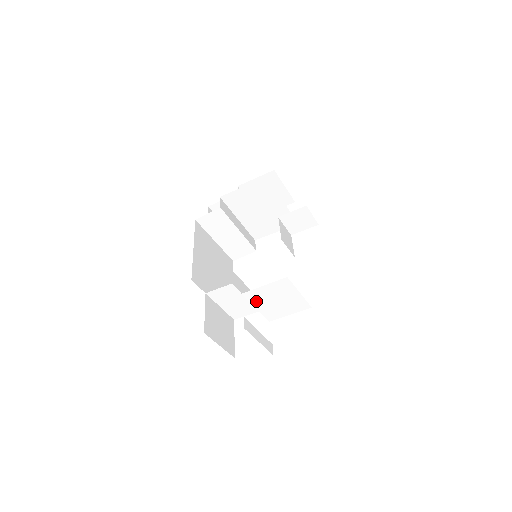
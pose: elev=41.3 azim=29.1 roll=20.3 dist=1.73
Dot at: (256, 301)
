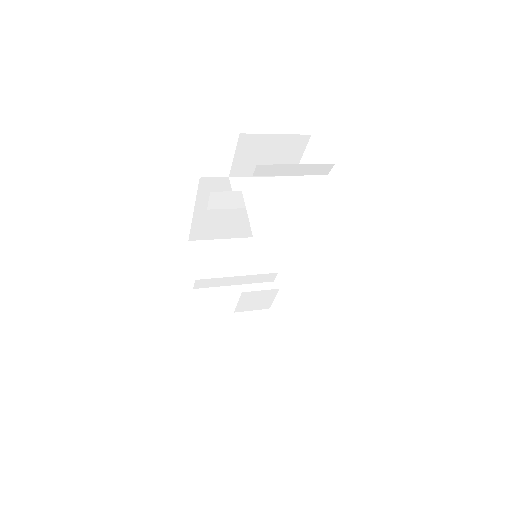
Dot at: (238, 290)
